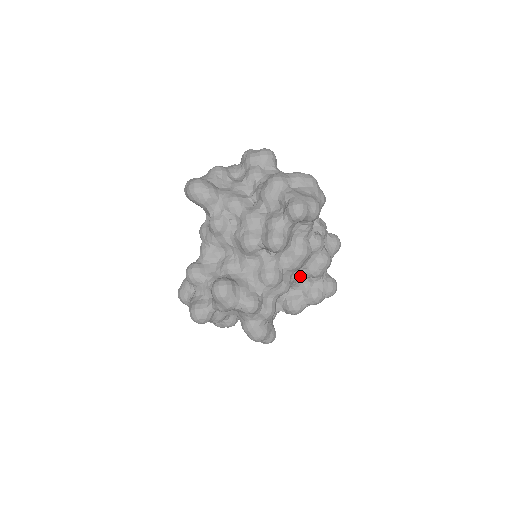
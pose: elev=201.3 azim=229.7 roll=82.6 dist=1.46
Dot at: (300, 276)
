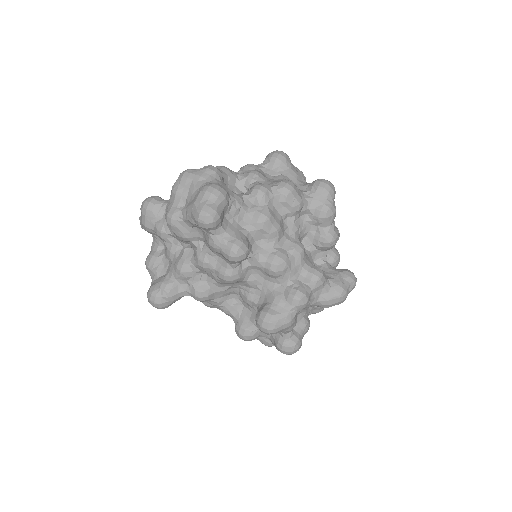
Dot at: (293, 225)
